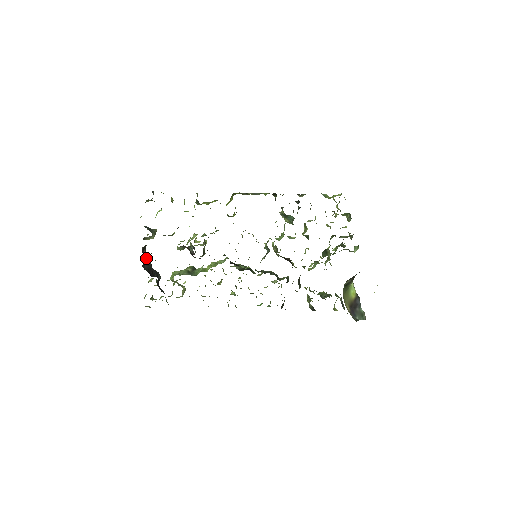
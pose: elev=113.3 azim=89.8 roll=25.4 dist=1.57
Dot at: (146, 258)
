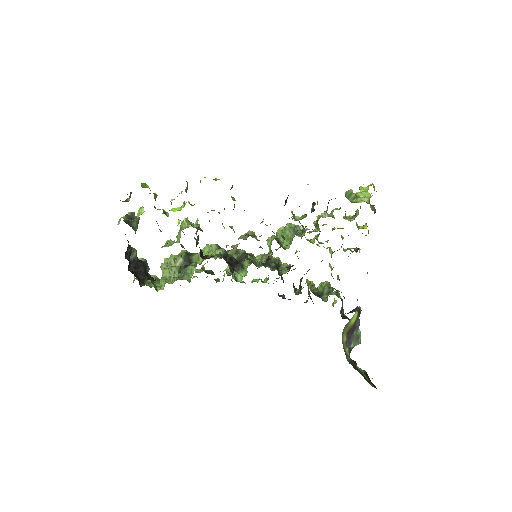
Dot at: (131, 253)
